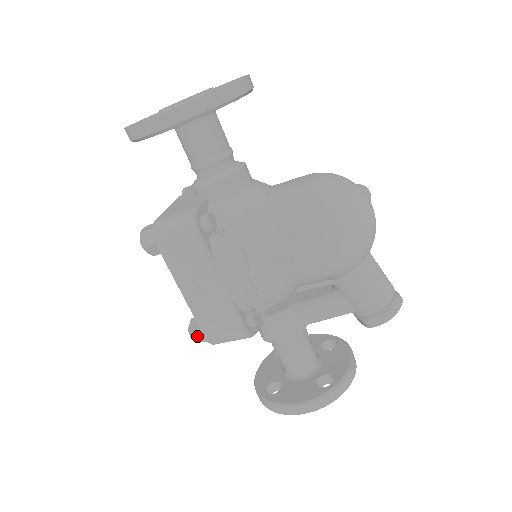
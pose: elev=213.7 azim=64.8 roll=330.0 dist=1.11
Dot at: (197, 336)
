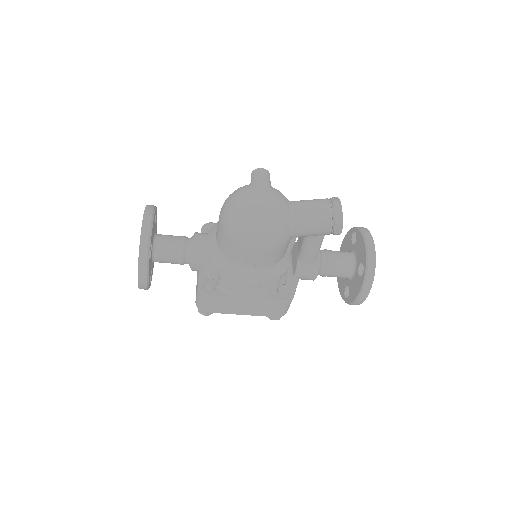
Dot at: (275, 318)
